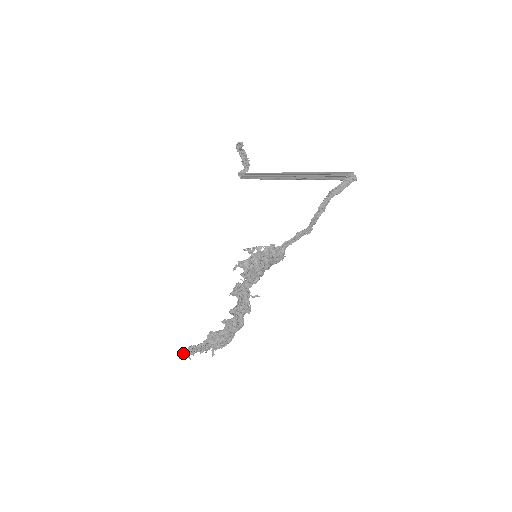
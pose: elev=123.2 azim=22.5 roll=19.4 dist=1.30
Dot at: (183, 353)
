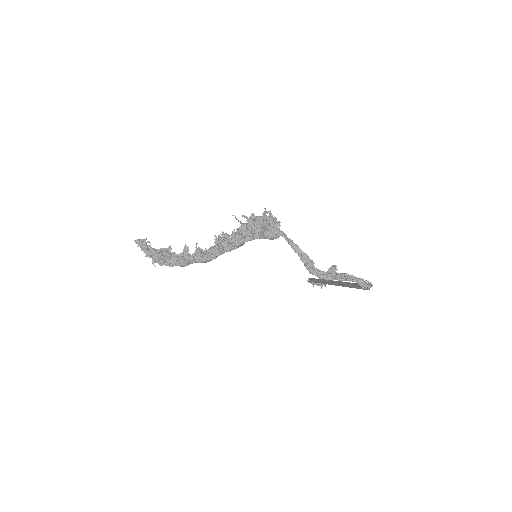
Dot at: (142, 241)
